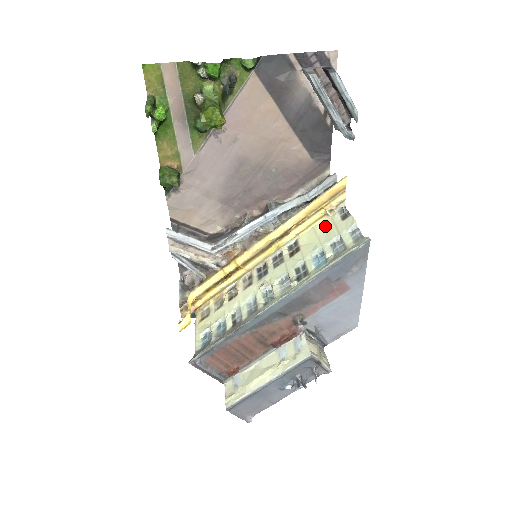
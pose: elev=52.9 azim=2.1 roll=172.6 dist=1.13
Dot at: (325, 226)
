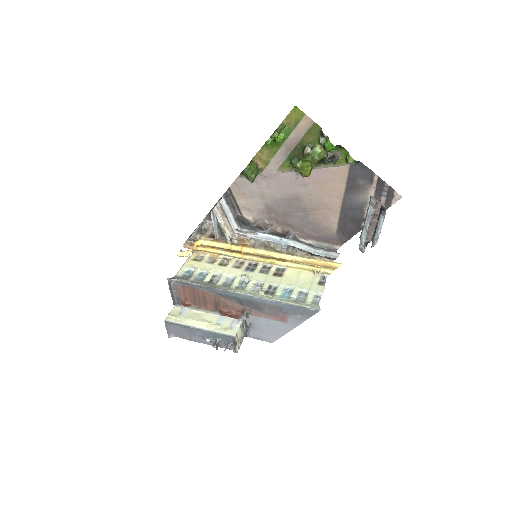
Dot at: (307, 277)
